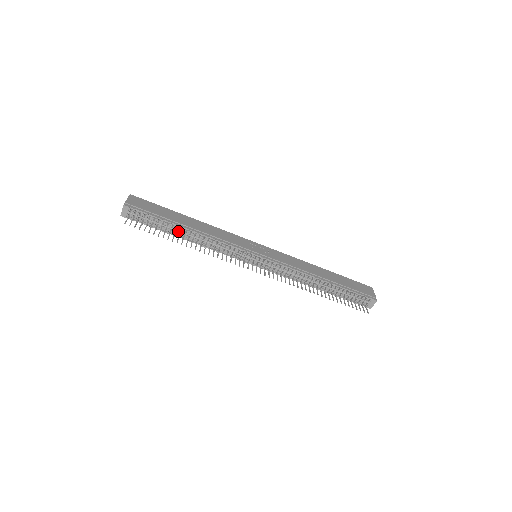
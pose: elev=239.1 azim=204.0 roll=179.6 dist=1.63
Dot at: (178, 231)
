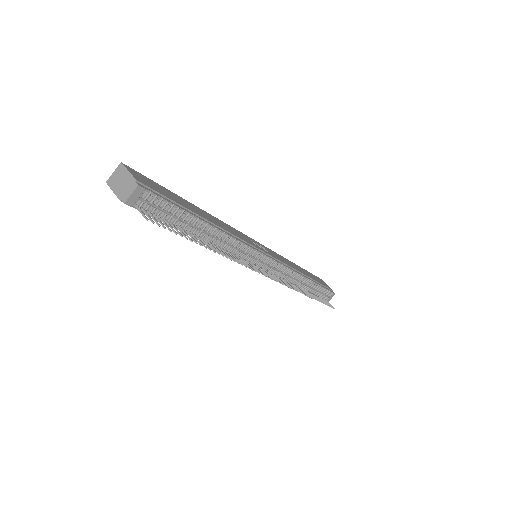
Dot at: (197, 228)
